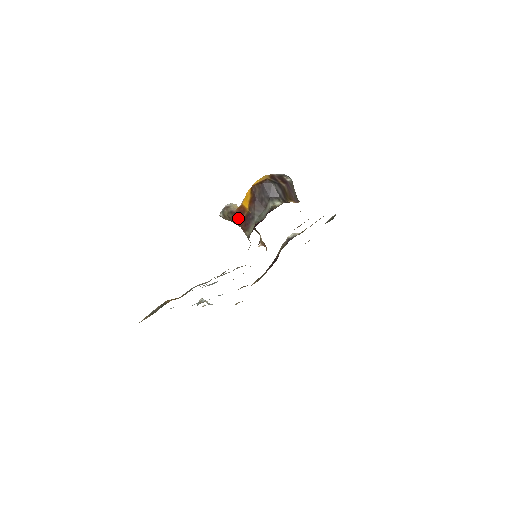
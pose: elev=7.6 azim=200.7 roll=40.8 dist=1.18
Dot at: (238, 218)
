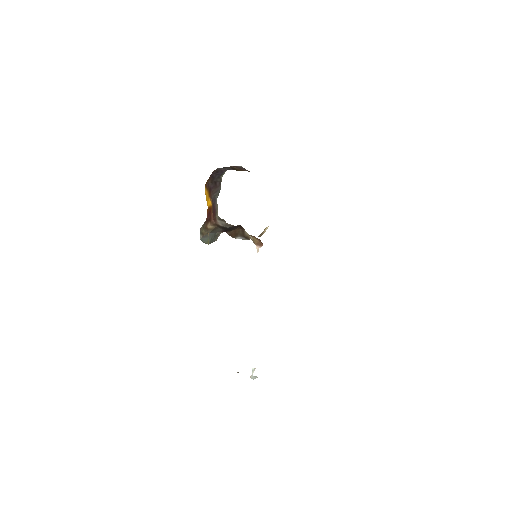
Dot at: (209, 219)
